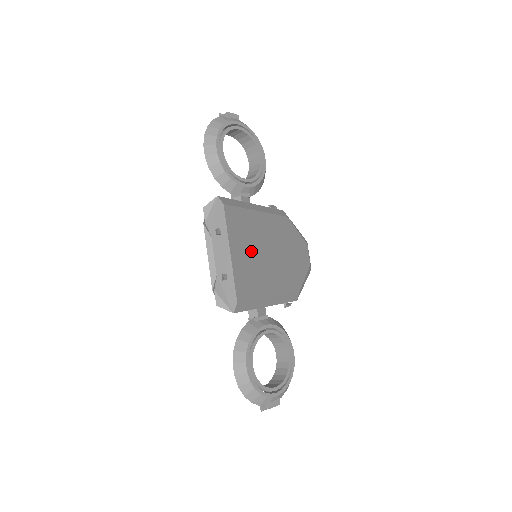
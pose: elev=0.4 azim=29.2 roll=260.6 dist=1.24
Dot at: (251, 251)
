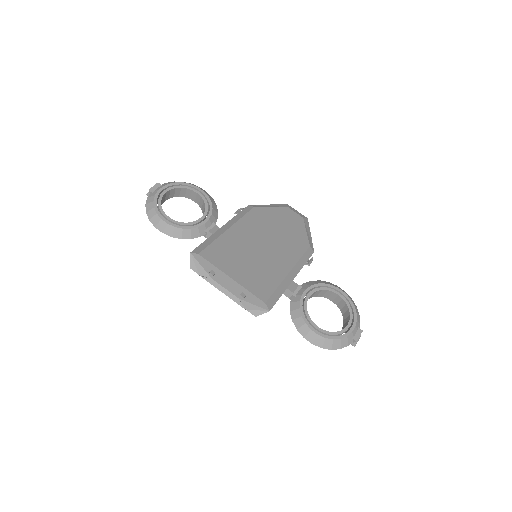
Dot at: (246, 260)
